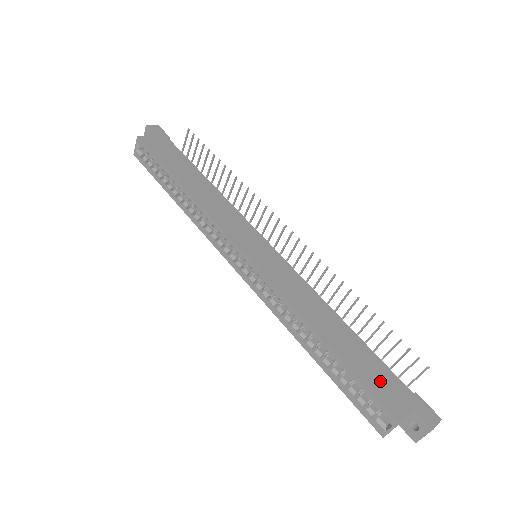
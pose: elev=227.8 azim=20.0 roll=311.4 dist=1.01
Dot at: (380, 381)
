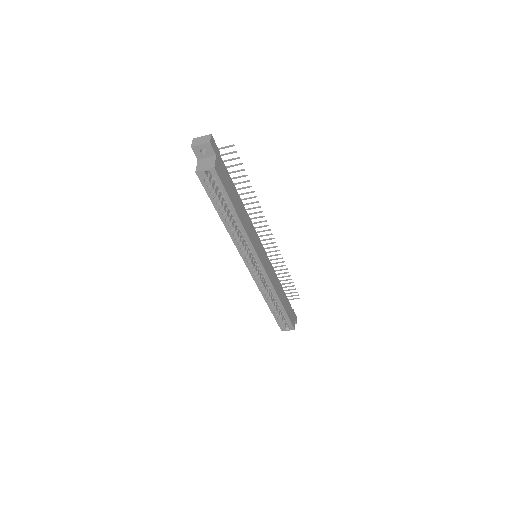
Dot at: (290, 313)
